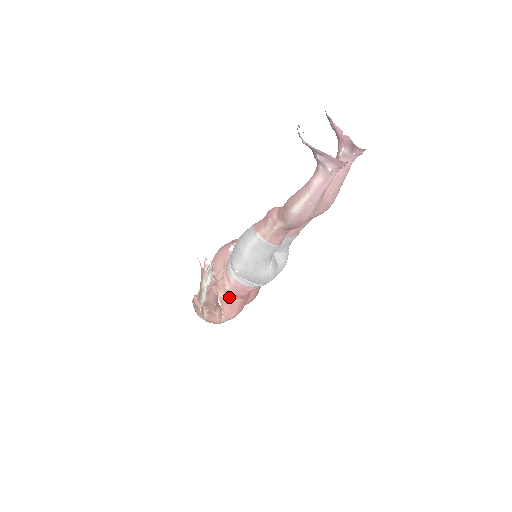
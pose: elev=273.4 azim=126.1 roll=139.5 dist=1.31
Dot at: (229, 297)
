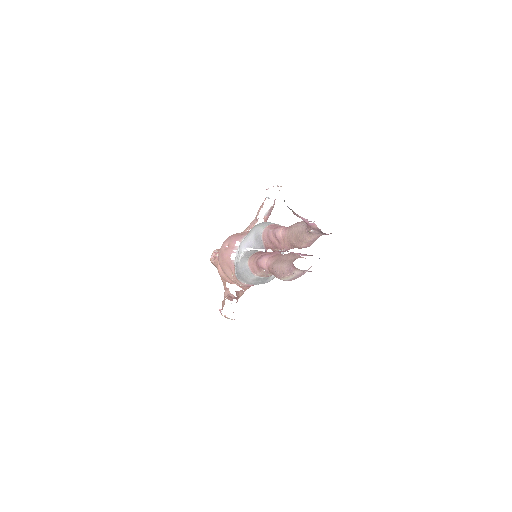
Dot at: occluded
